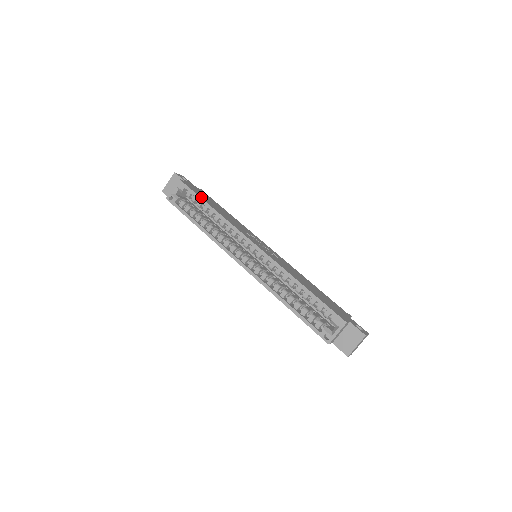
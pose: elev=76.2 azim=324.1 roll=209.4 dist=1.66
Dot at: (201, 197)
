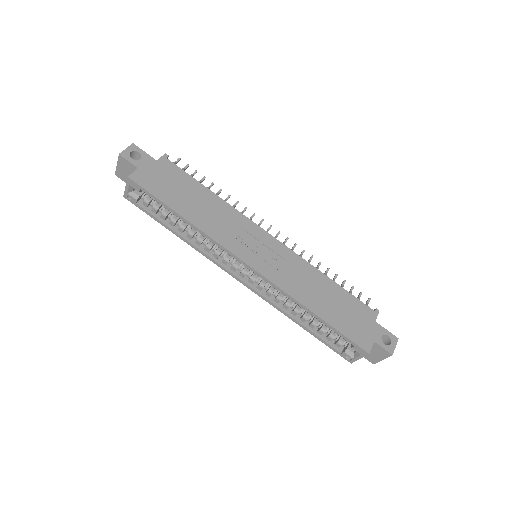
Dot at: (165, 201)
